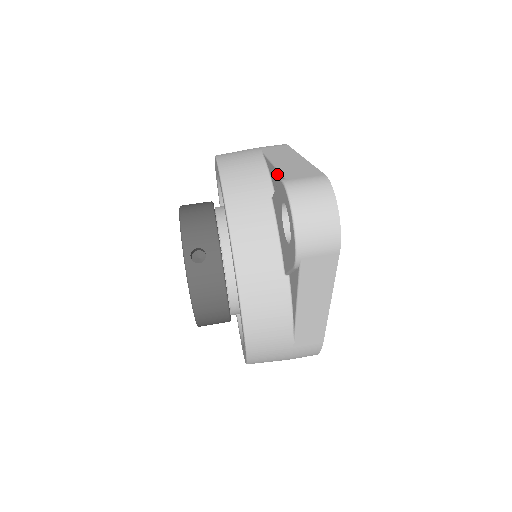
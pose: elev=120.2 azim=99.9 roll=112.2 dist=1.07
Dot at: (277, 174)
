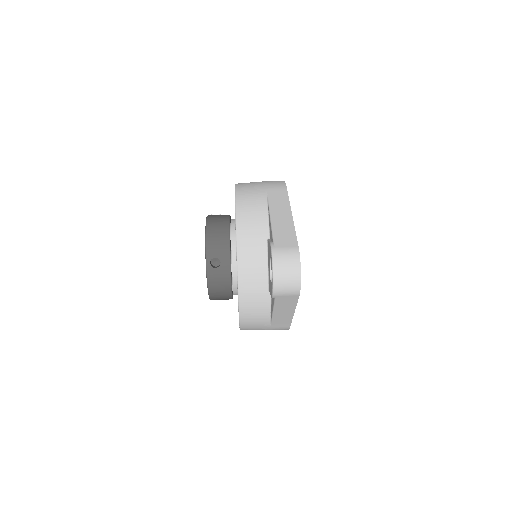
Dot at: (271, 232)
